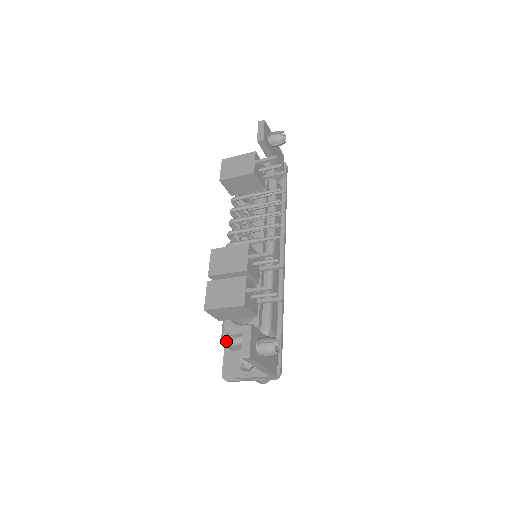
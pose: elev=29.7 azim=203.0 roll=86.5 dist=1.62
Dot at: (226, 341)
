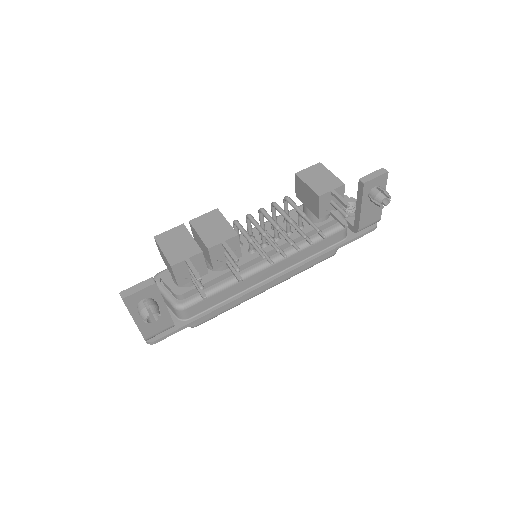
Dot at: (156, 278)
